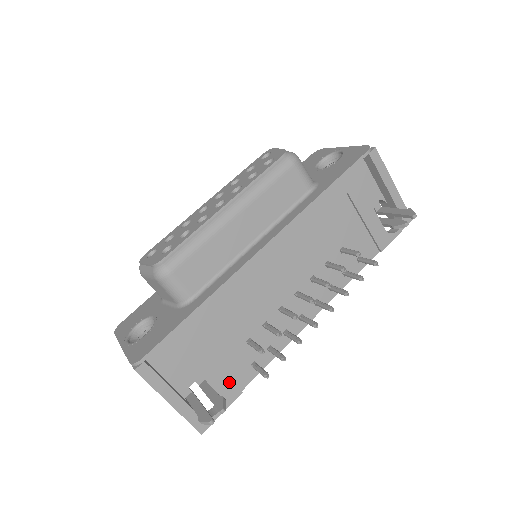
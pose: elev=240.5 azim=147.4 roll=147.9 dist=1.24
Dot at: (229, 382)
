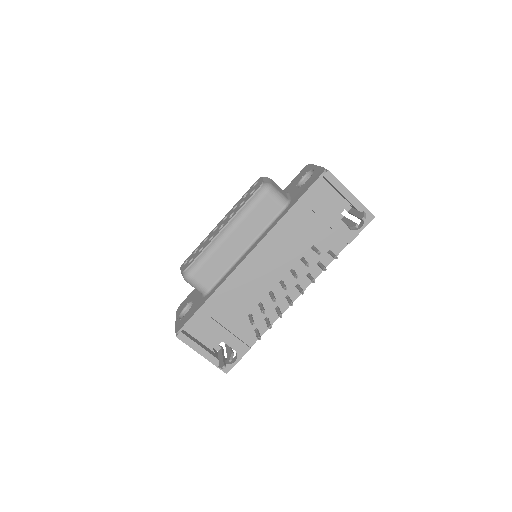
Dot at: (240, 342)
